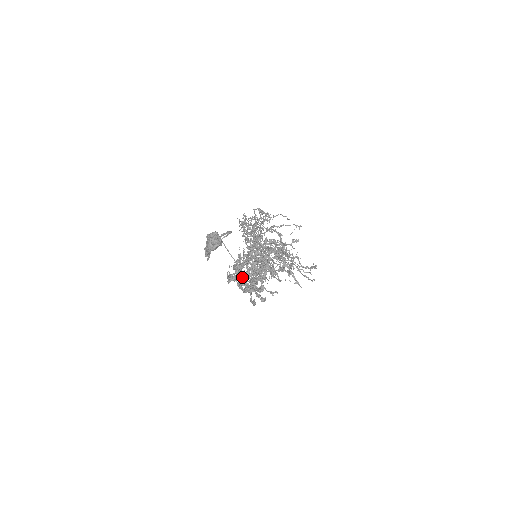
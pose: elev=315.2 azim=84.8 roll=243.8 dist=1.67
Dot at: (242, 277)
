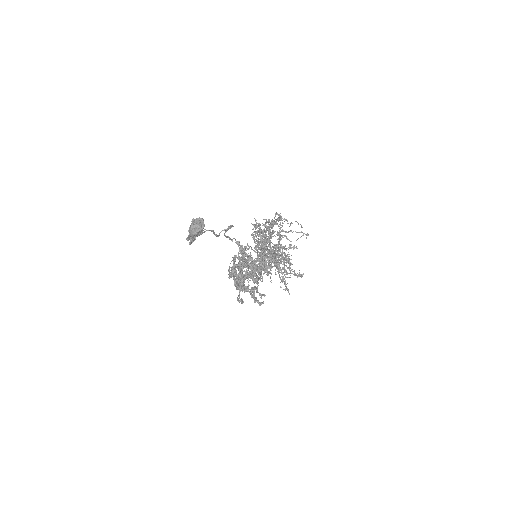
Dot at: occluded
